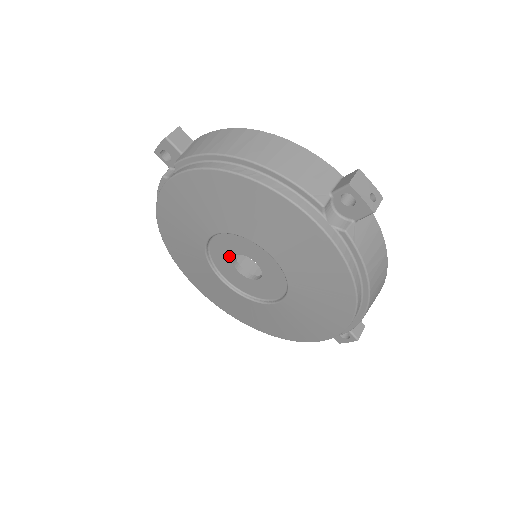
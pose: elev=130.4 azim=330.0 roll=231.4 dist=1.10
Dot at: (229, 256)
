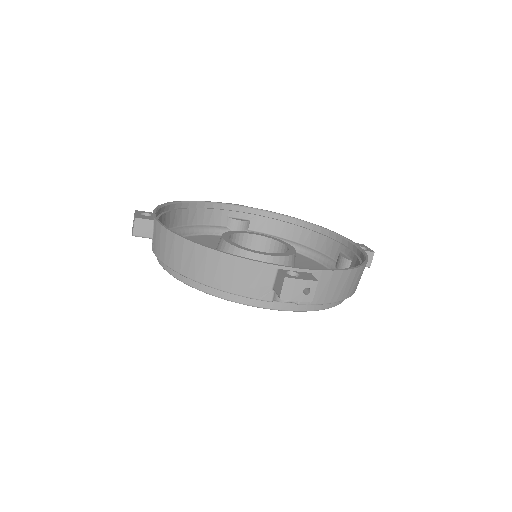
Dot at: occluded
